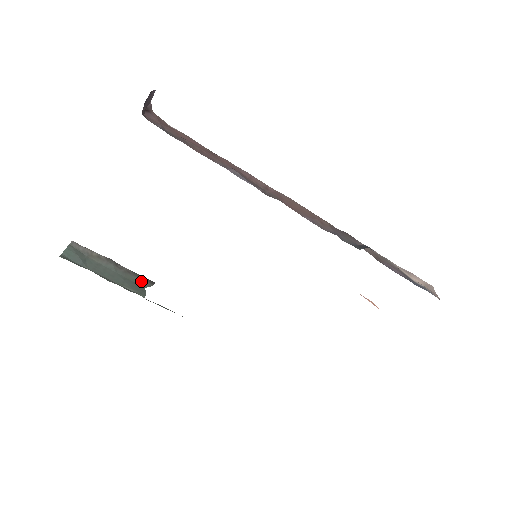
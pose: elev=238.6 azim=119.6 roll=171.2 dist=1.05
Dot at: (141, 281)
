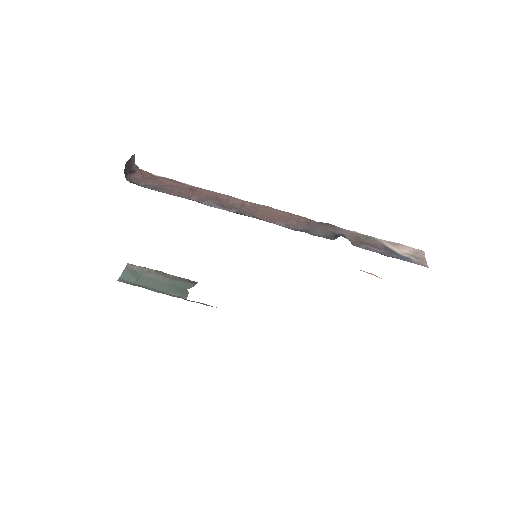
Dot at: (185, 284)
